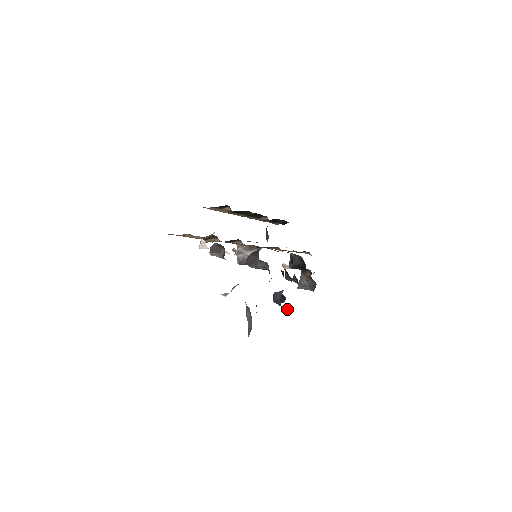
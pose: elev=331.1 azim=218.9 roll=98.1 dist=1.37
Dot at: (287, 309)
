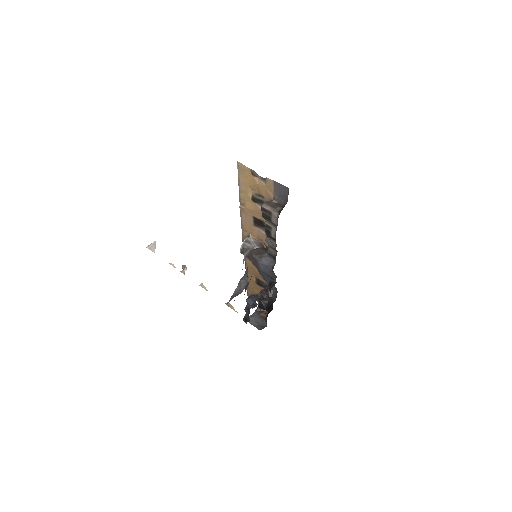
Dot at: (245, 320)
